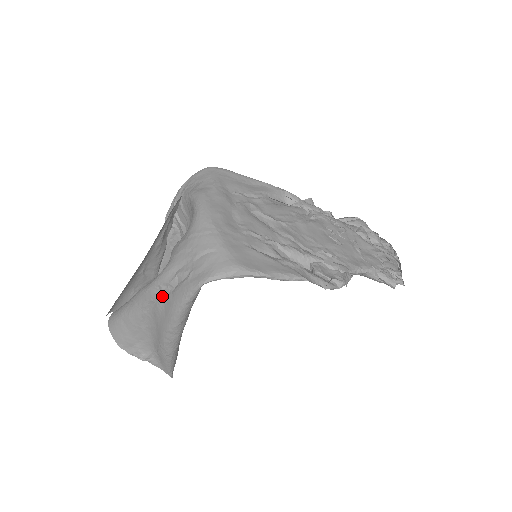
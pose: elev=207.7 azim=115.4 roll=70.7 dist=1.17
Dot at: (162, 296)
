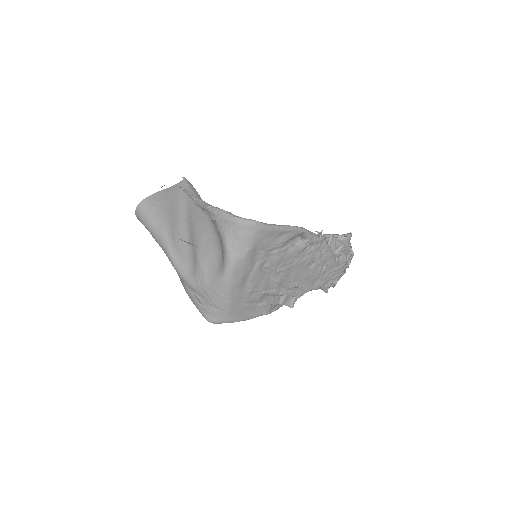
Dot at: (182, 280)
